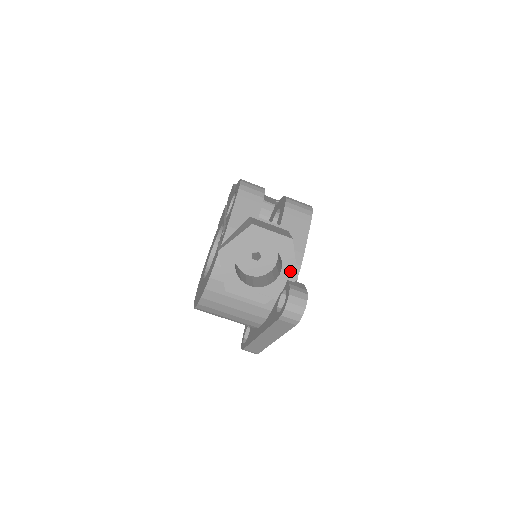
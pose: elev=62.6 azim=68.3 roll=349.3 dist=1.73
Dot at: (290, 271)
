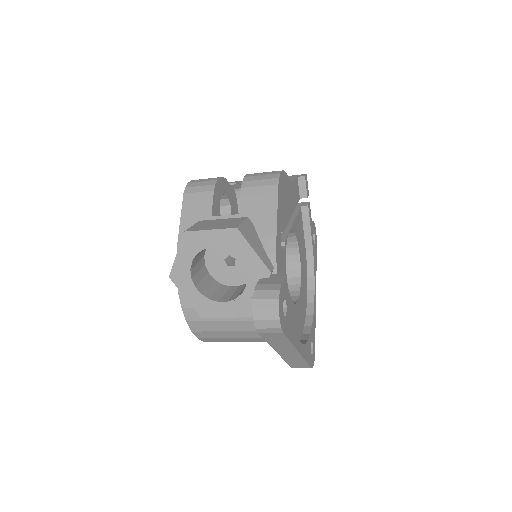
Dot at: (256, 267)
